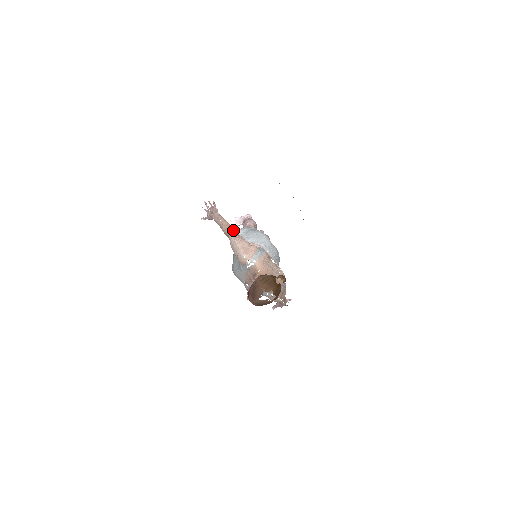
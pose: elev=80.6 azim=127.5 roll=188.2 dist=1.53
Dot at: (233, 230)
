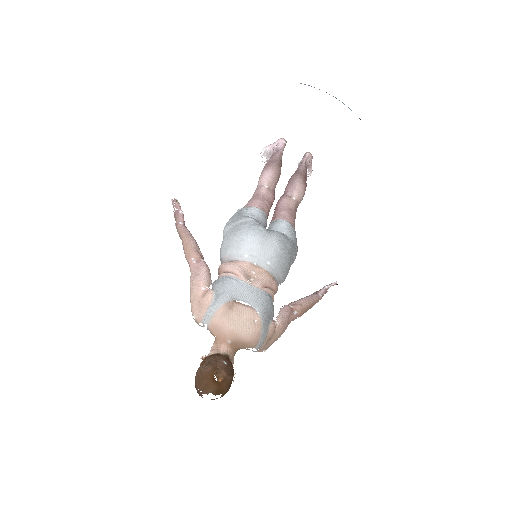
Dot at: (195, 256)
